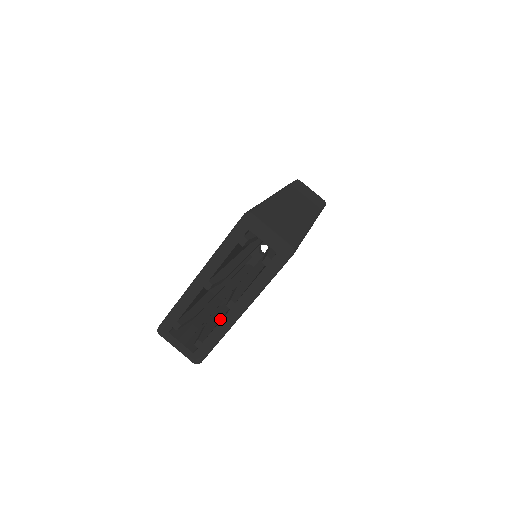
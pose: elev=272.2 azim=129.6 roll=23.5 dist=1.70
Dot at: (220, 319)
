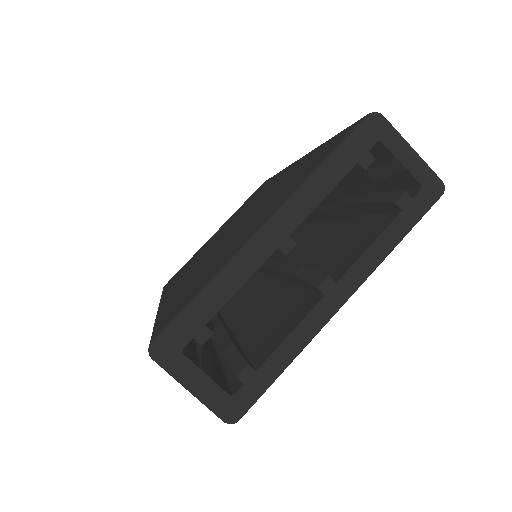
Dot at: (237, 342)
